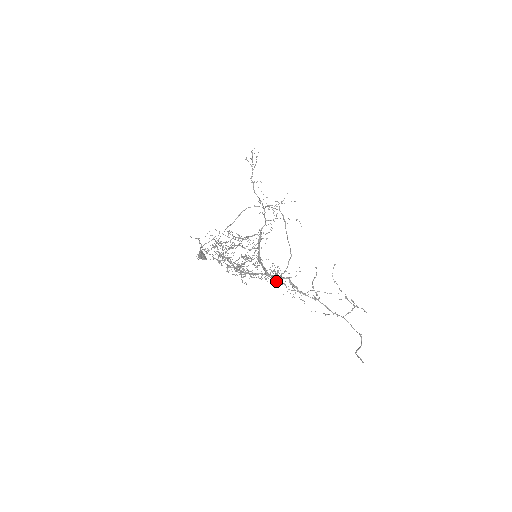
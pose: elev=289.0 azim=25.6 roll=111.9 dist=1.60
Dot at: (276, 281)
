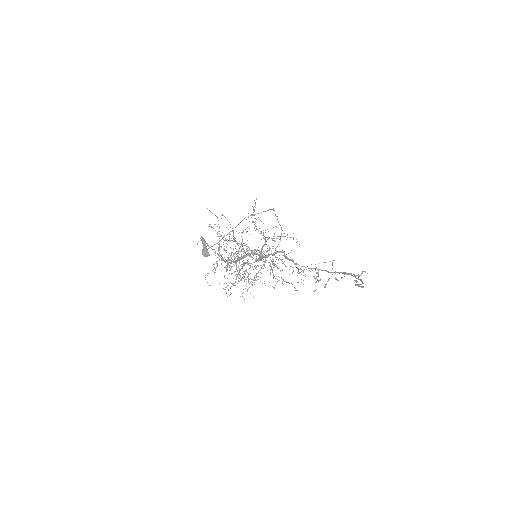
Dot at: occluded
